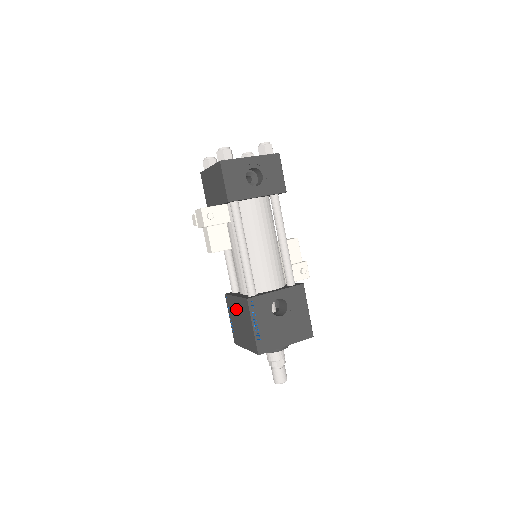
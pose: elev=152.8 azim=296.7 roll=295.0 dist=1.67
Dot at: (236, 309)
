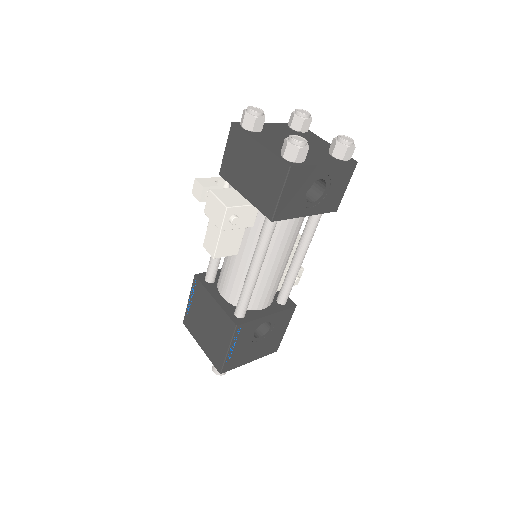
Dot at: (208, 308)
